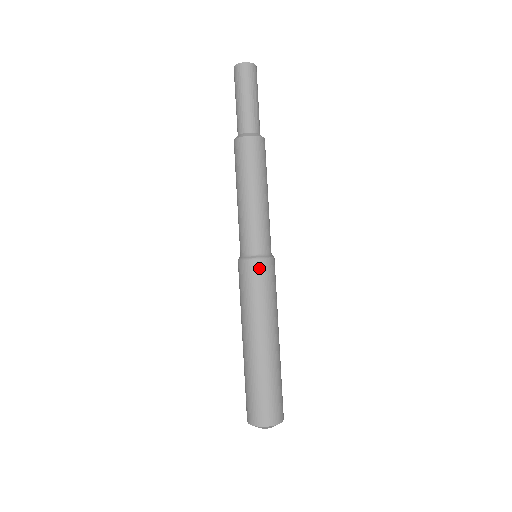
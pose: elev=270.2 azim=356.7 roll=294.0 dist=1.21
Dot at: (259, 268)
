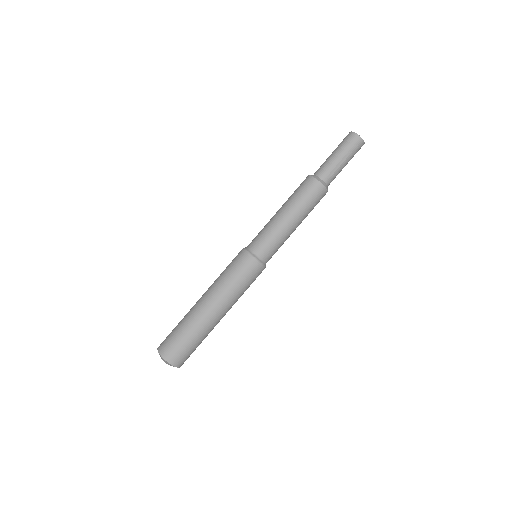
Dot at: (247, 261)
